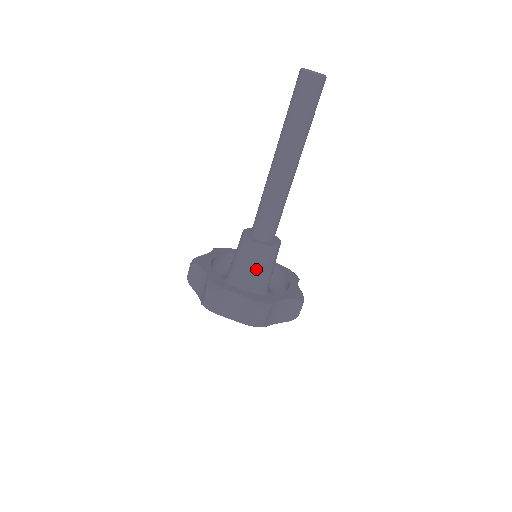
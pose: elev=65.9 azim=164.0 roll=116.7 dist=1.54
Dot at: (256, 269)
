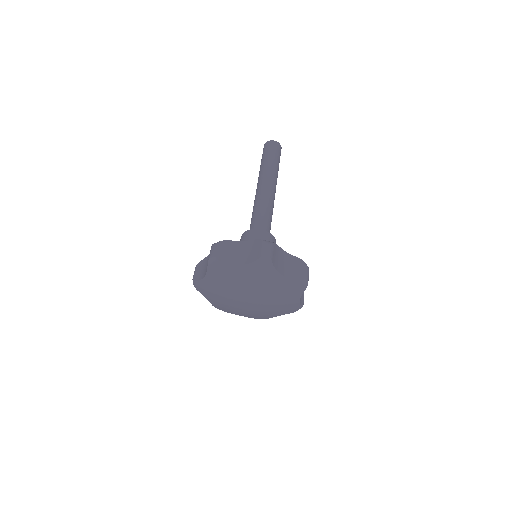
Dot at: occluded
